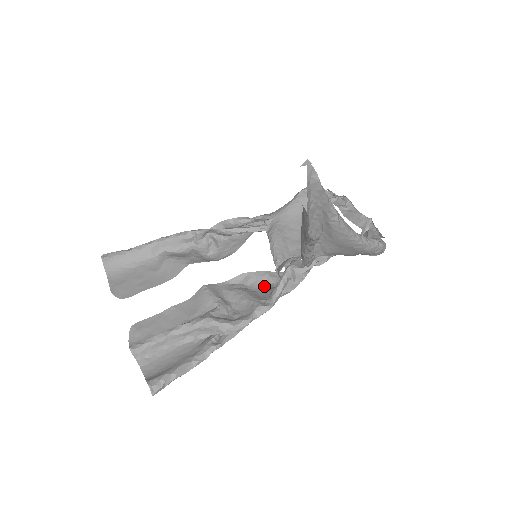
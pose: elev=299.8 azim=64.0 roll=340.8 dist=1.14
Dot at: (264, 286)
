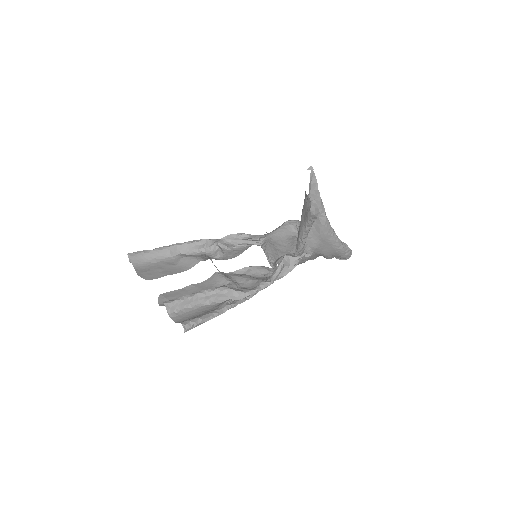
Dot at: (263, 276)
